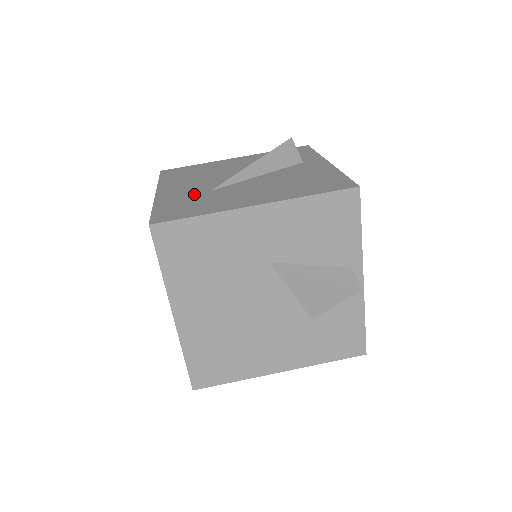
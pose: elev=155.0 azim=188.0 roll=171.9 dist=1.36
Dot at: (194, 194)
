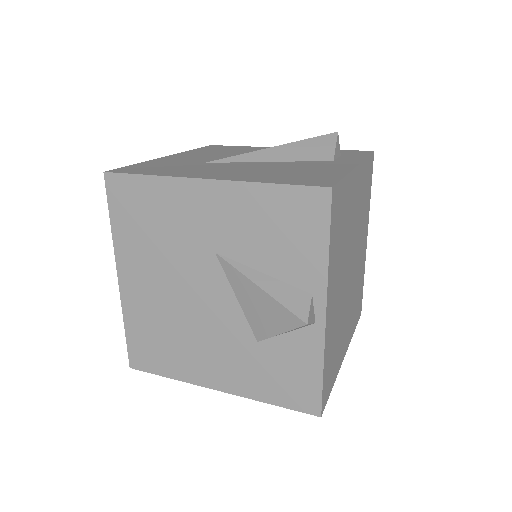
Dot at: (187, 162)
